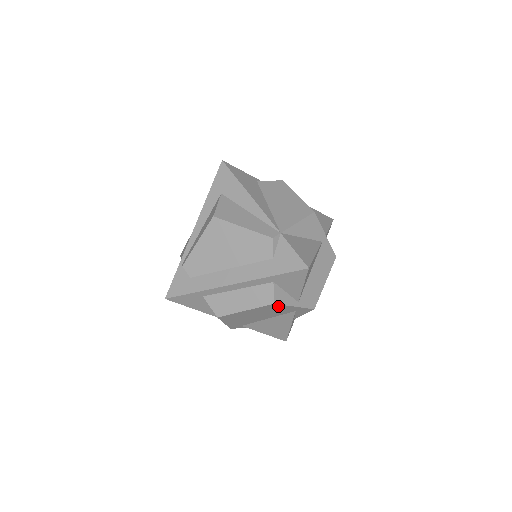
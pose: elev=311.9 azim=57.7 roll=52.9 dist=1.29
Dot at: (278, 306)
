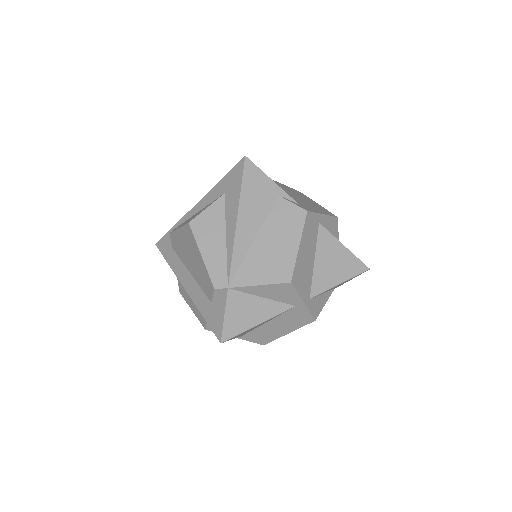
Dot at: occluded
